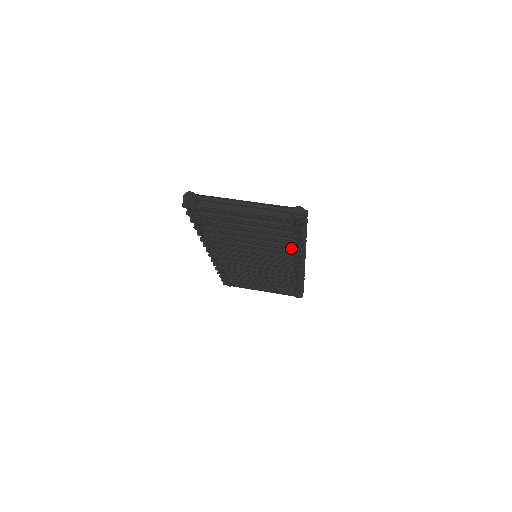
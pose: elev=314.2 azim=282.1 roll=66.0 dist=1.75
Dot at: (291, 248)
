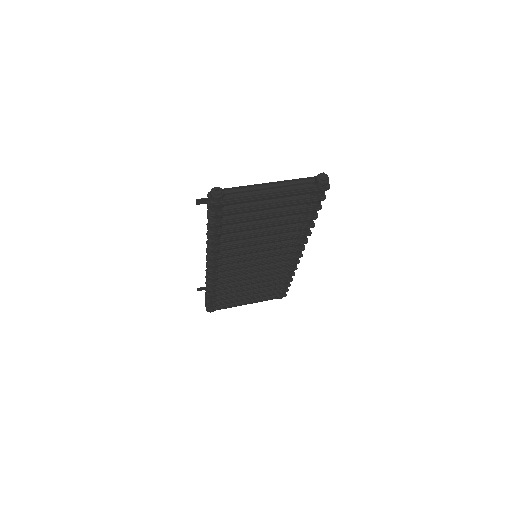
Dot at: (303, 227)
